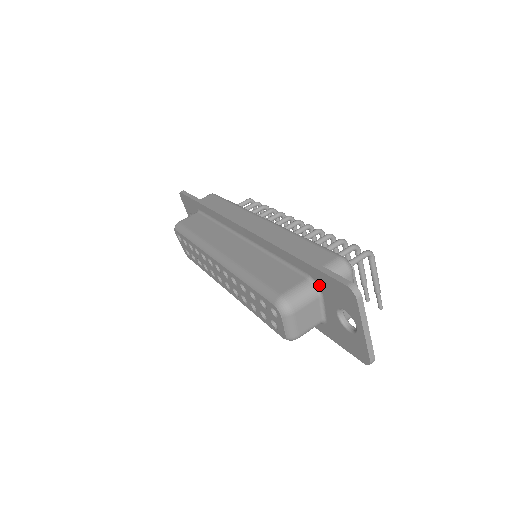
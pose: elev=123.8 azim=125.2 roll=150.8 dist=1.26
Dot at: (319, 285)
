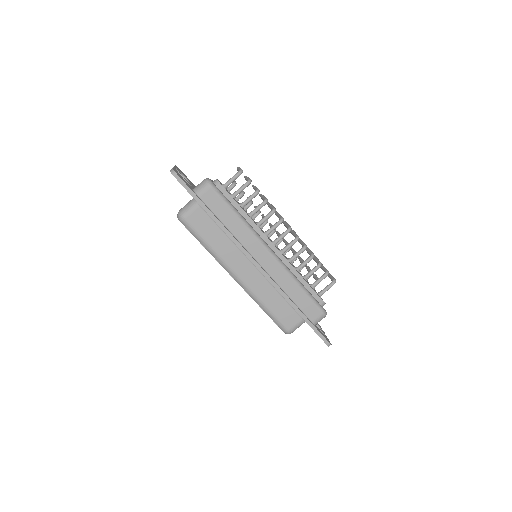
Dot at: occluded
